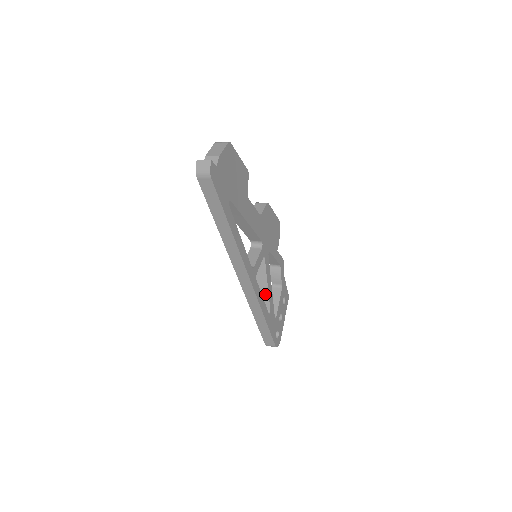
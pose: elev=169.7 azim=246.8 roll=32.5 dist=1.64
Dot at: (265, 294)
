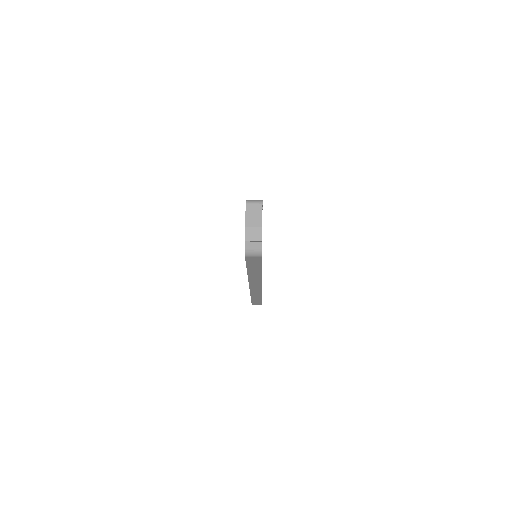
Dot at: occluded
